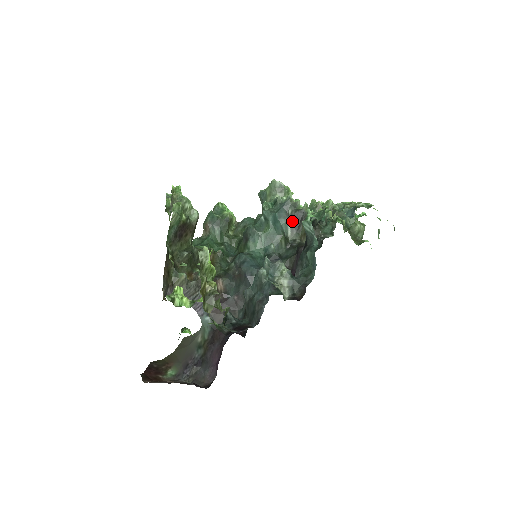
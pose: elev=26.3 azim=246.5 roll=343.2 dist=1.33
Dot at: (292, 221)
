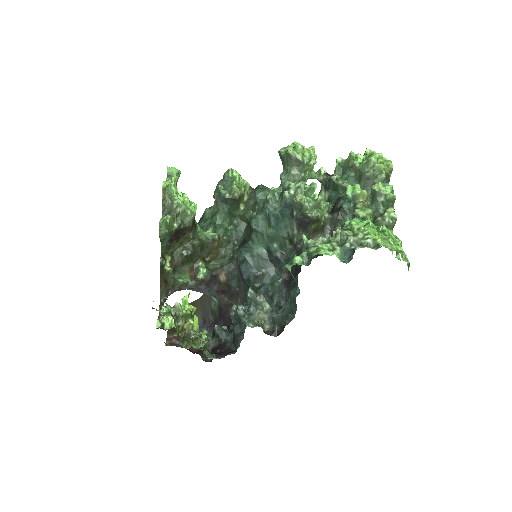
Dot at: (297, 222)
